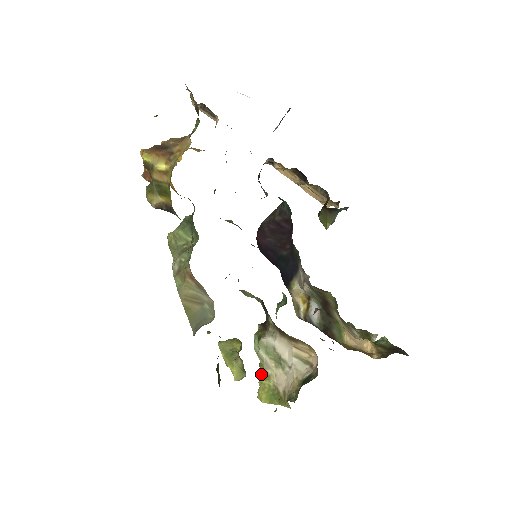
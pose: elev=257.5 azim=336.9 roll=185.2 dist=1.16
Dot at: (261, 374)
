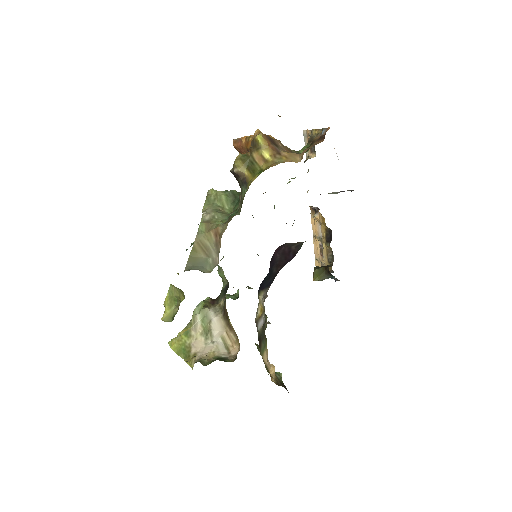
Dot at: (185, 330)
